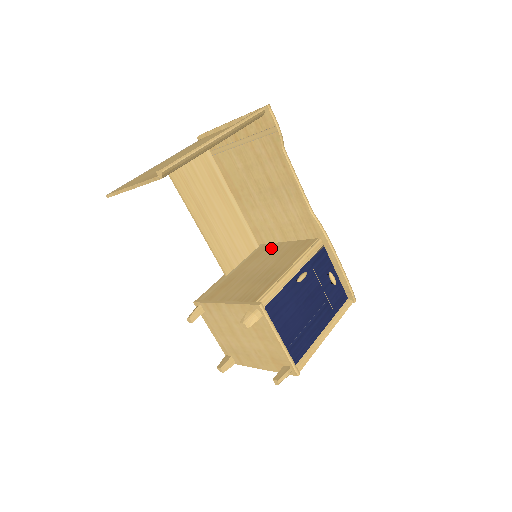
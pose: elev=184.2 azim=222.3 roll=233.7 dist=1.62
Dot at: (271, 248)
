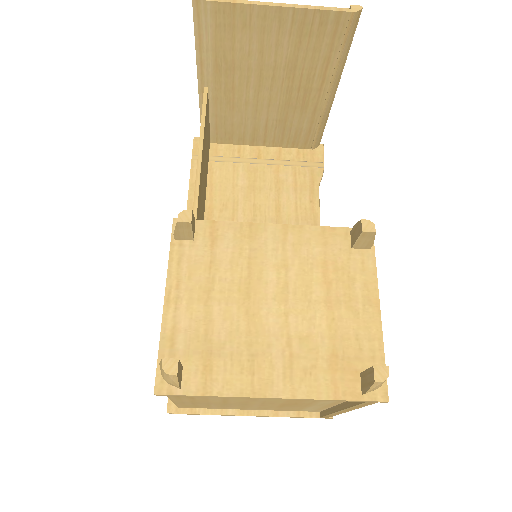
Dot at: occluded
